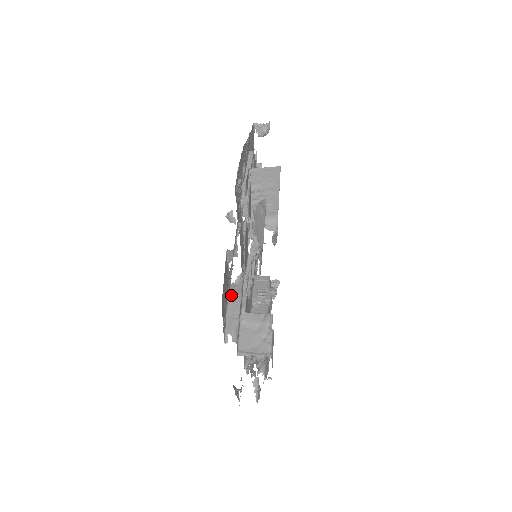
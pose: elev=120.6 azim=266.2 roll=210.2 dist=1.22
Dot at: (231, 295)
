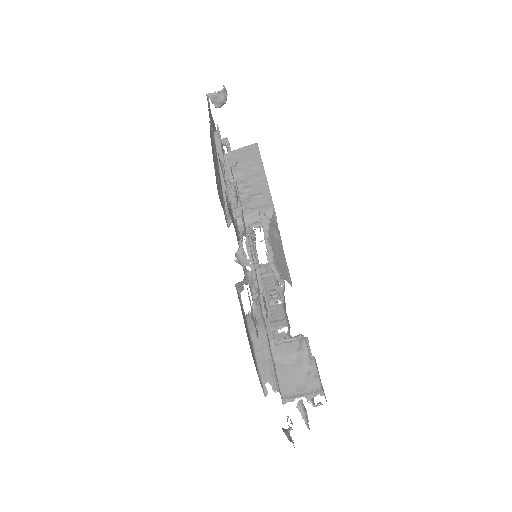
Dot at: (253, 330)
